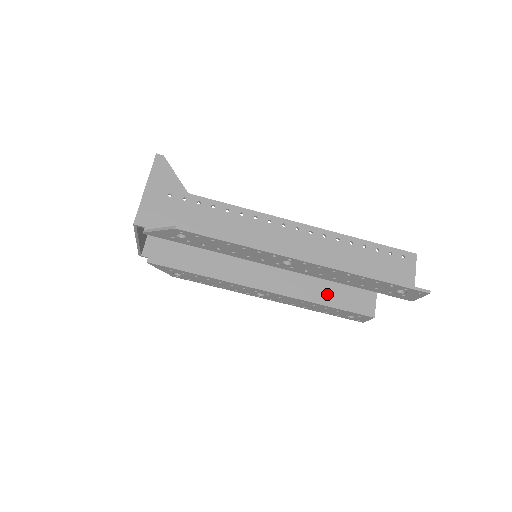
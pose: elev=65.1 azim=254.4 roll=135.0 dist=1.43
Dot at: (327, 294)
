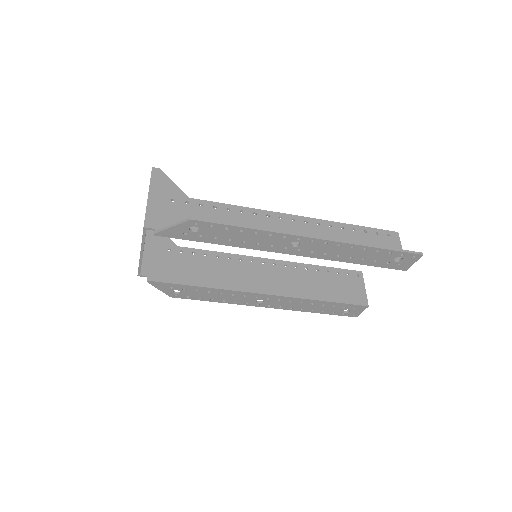
Dot at: (322, 291)
